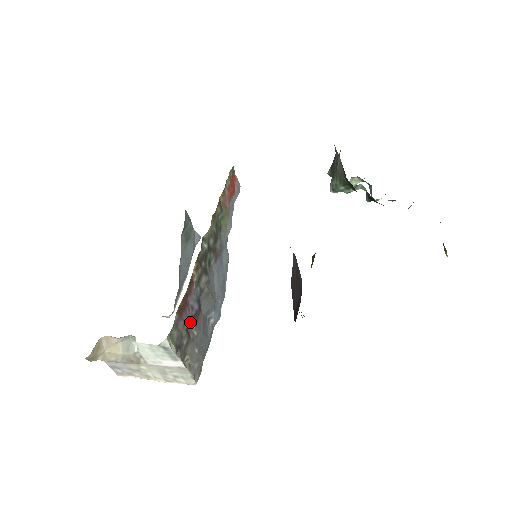
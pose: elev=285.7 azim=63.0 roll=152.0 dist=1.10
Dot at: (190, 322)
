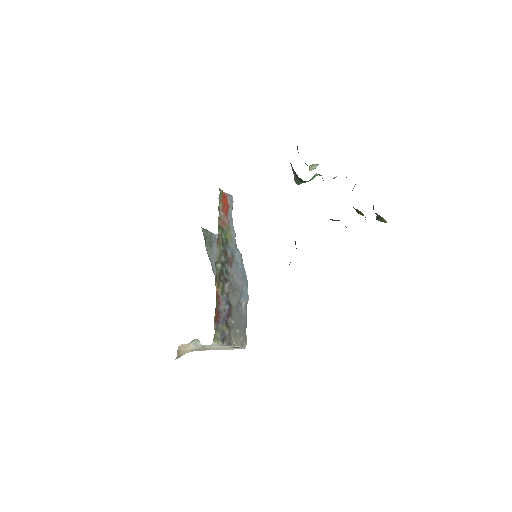
Dot at: (226, 319)
